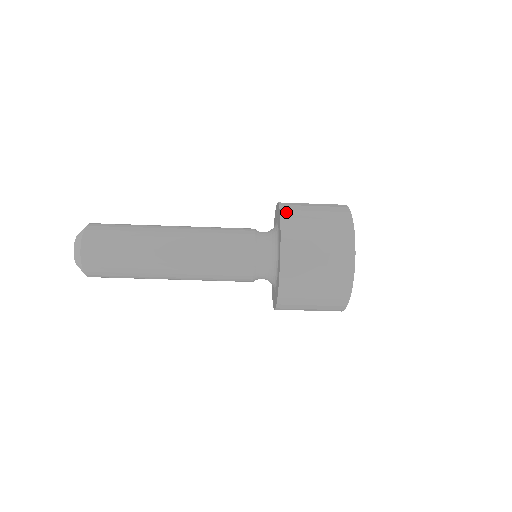
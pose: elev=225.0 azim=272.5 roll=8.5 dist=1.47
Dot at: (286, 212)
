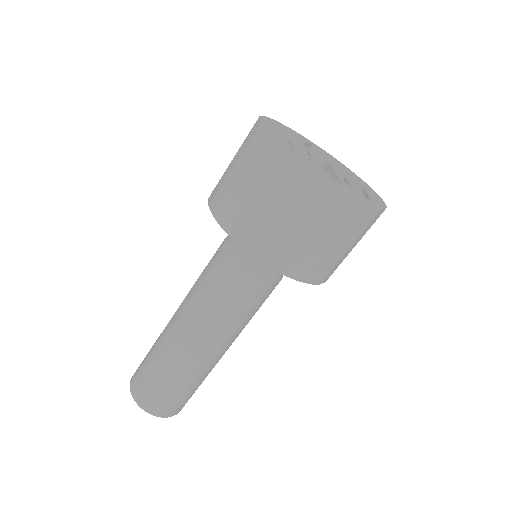
Dot at: (212, 195)
